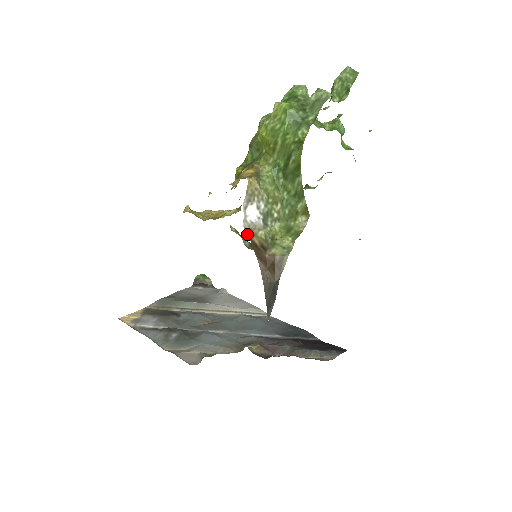
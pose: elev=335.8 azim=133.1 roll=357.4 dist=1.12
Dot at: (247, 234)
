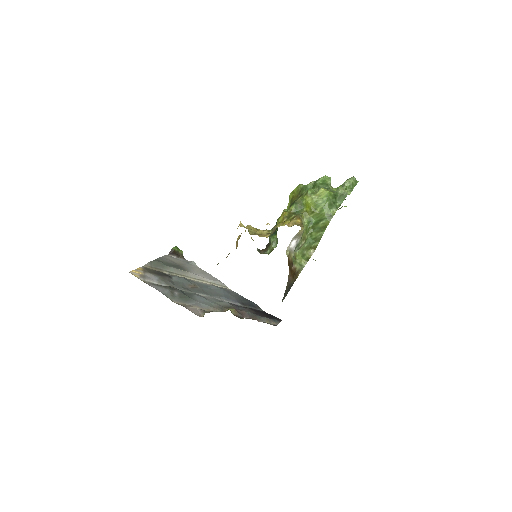
Dot at: (287, 254)
